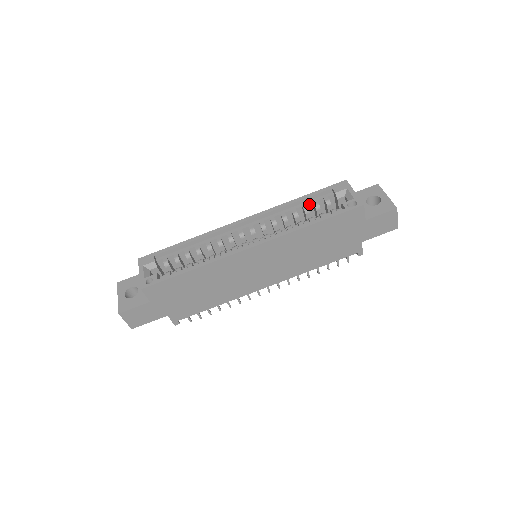
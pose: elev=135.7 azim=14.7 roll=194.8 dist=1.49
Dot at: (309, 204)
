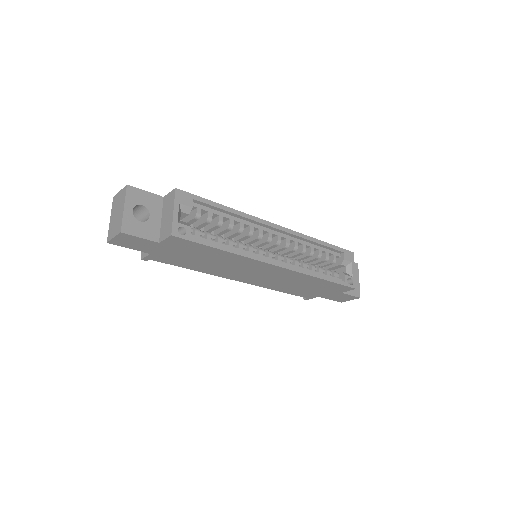
Dot at: (323, 251)
